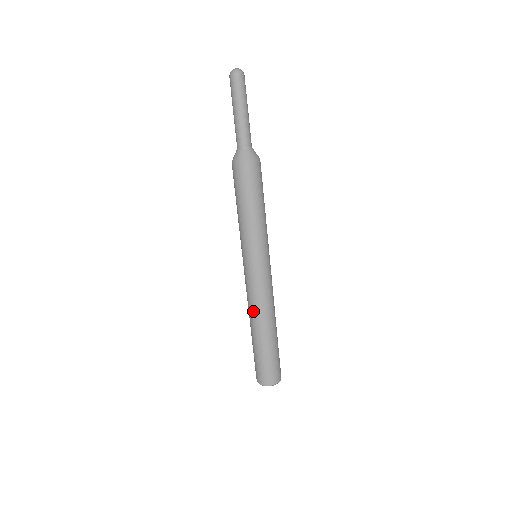
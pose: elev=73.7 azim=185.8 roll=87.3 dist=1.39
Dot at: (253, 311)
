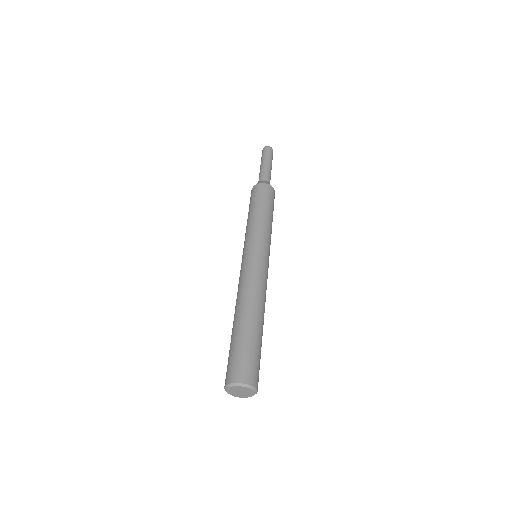
Dot at: (251, 293)
